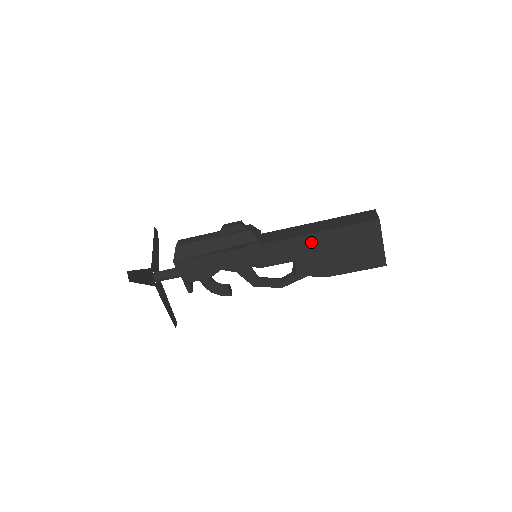
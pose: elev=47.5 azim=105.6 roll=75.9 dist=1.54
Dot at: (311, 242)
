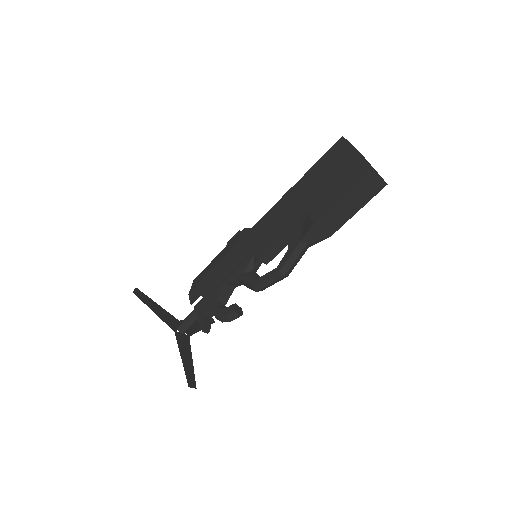
Dot at: (289, 199)
